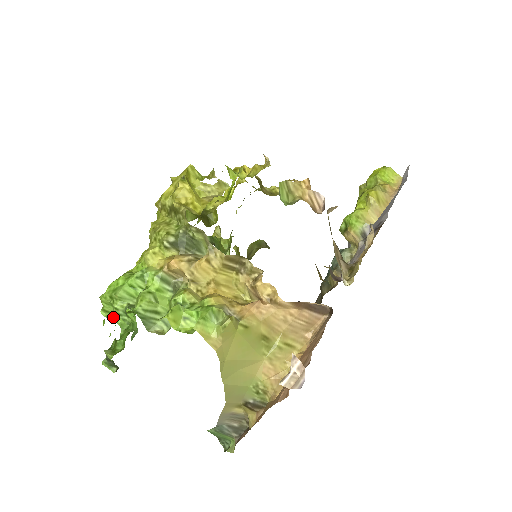
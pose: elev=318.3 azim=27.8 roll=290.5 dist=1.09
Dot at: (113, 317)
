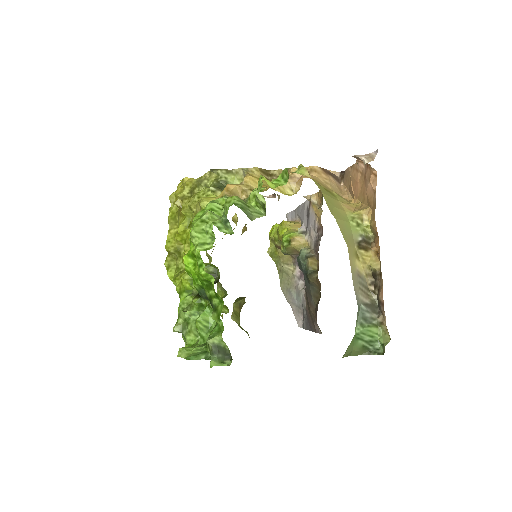
Dot at: (211, 245)
